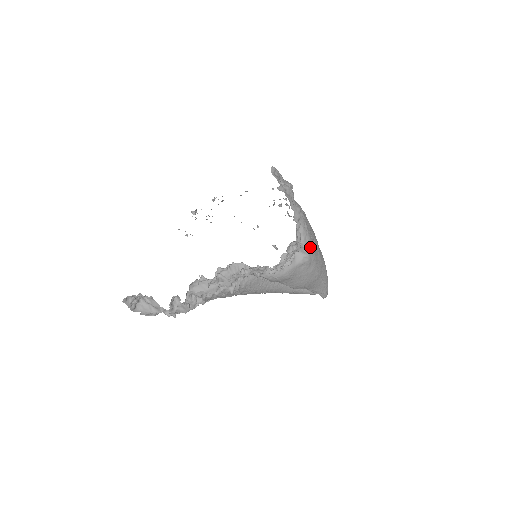
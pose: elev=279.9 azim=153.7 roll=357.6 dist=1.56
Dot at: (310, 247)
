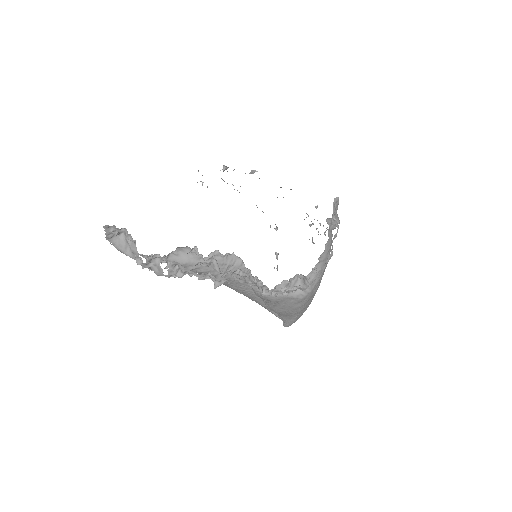
Dot at: (313, 289)
